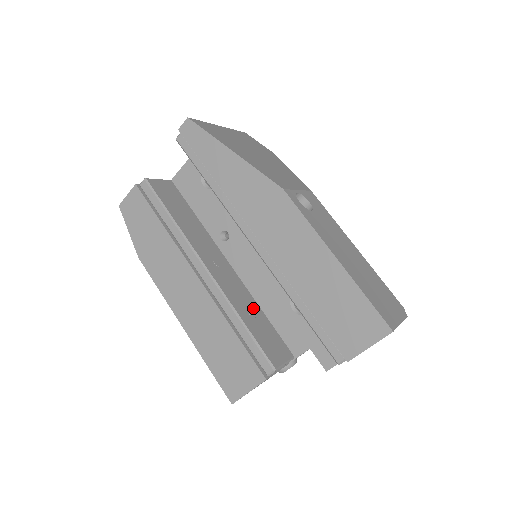
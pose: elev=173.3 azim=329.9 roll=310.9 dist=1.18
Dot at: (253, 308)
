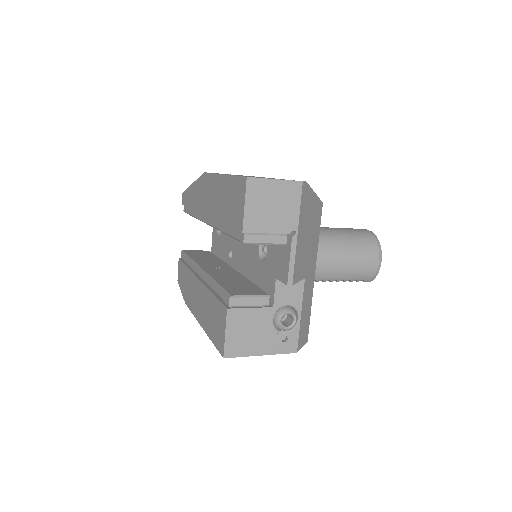
Dot at: (238, 280)
